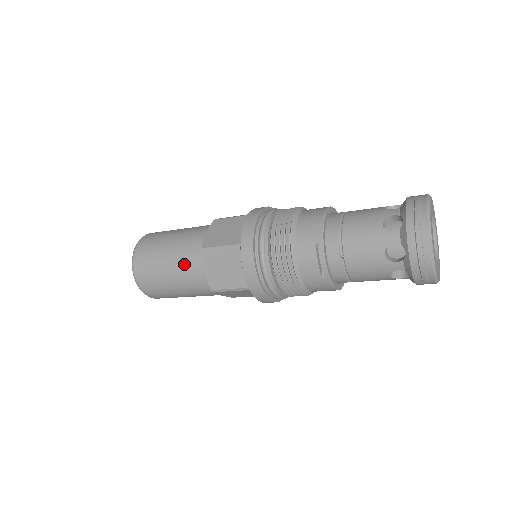
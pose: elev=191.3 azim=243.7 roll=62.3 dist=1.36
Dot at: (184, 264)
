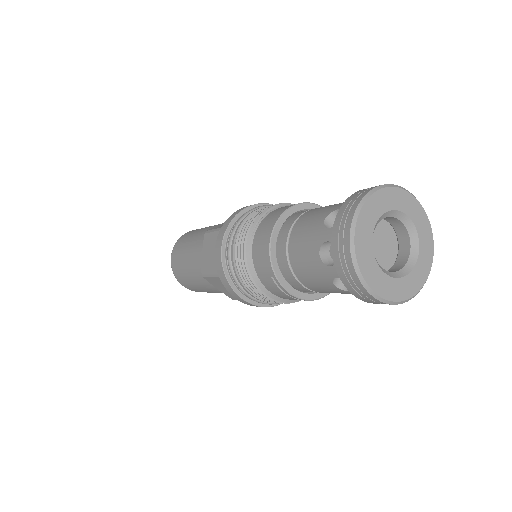
Dot at: (202, 282)
